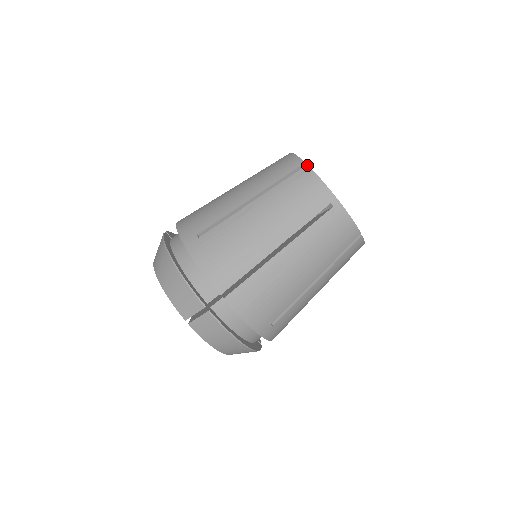
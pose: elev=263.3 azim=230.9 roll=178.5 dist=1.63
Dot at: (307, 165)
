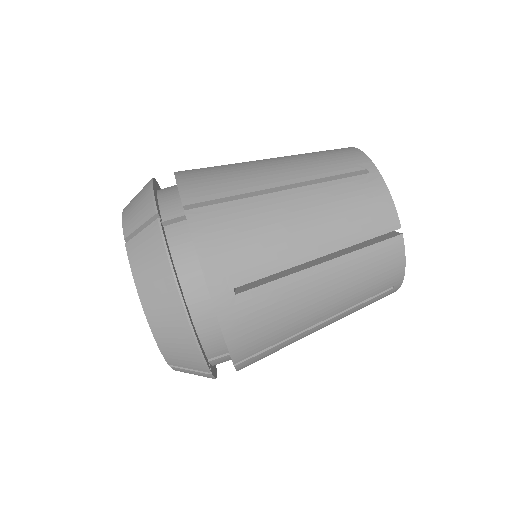
Dot at: (350, 147)
